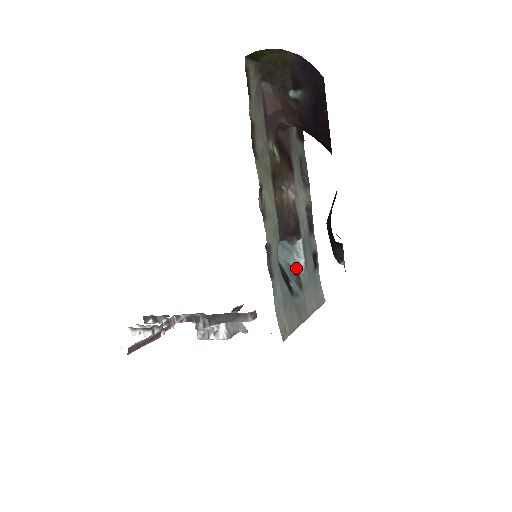
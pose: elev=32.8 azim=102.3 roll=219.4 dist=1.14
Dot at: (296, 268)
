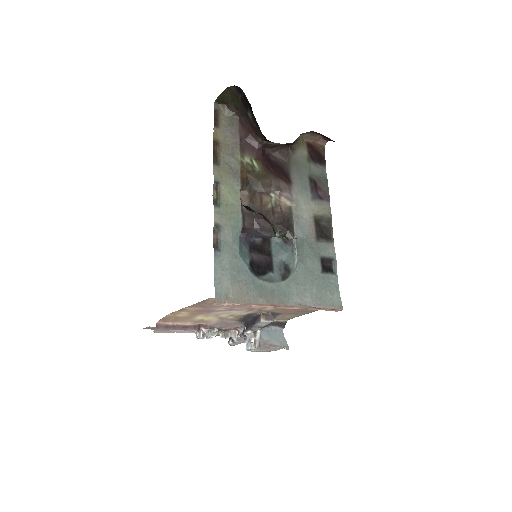
Dot at: (289, 265)
